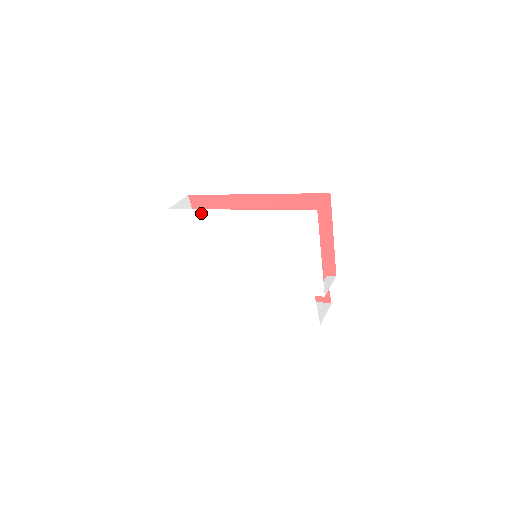
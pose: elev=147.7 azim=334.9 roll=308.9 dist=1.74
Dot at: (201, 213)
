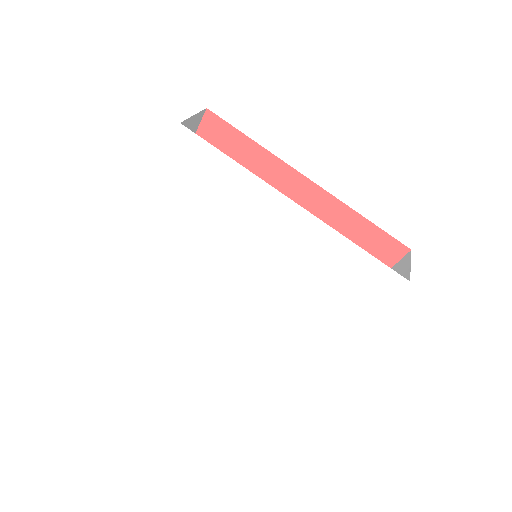
Dot at: (235, 168)
